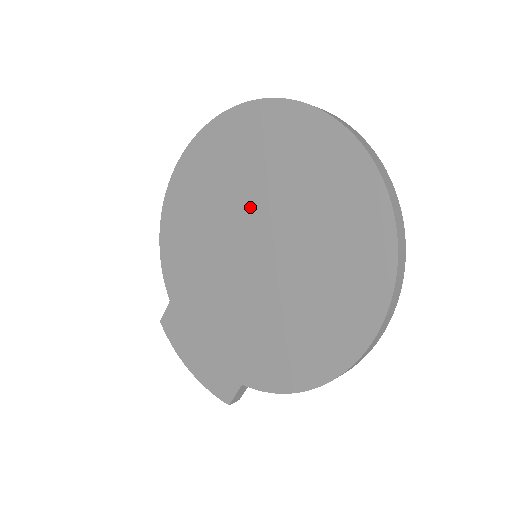
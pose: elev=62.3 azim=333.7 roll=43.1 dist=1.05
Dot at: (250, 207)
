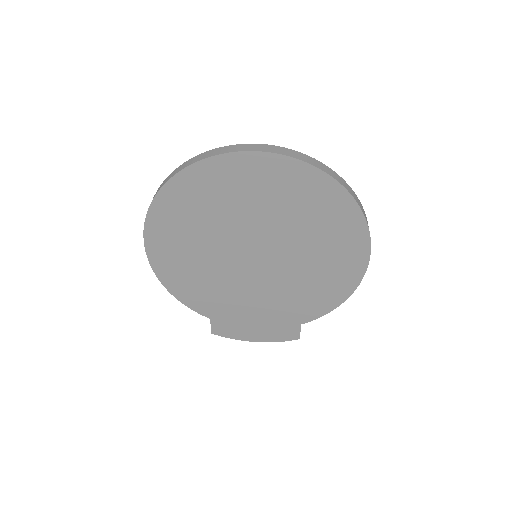
Dot at: (233, 234)
